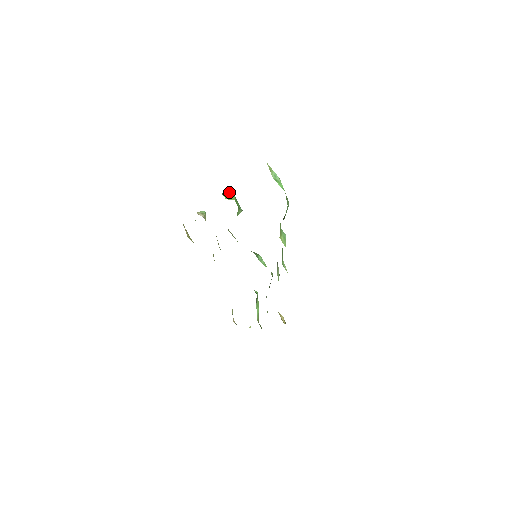
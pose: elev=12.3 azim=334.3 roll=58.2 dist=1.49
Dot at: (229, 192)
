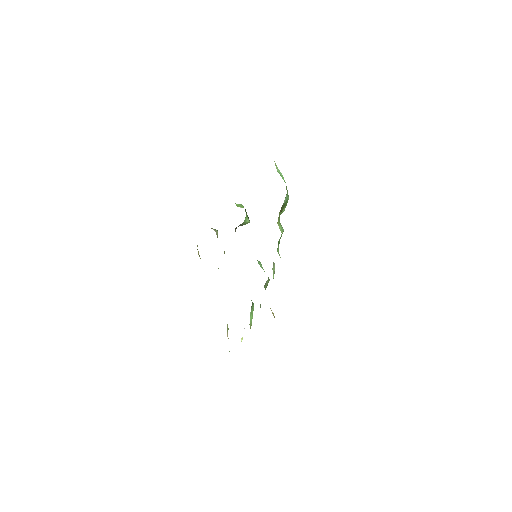
Dot at: (241, 205)
